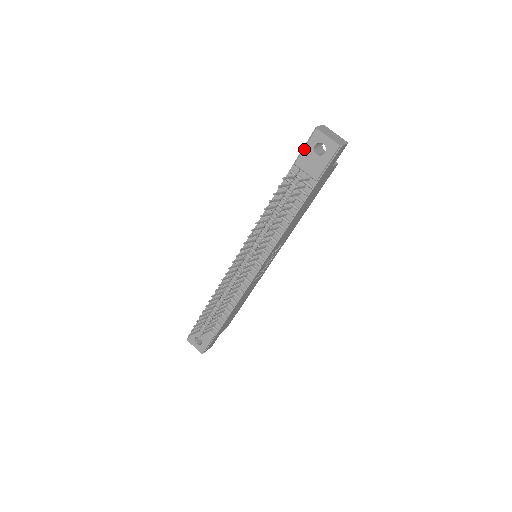
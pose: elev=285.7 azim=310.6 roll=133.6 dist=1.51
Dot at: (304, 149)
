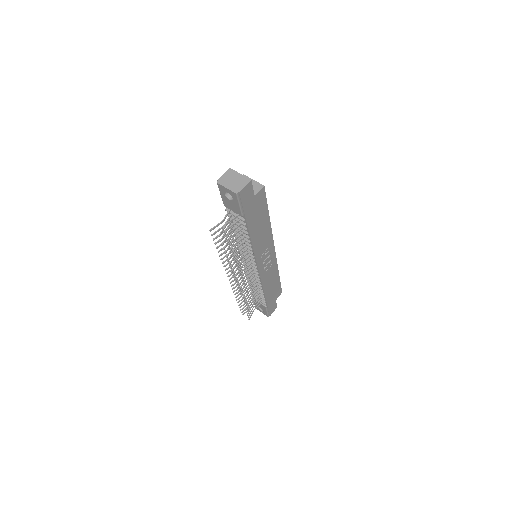
Dot at: (221, 196)
